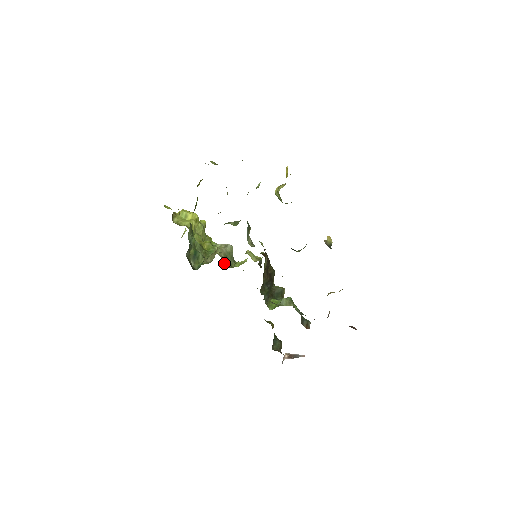
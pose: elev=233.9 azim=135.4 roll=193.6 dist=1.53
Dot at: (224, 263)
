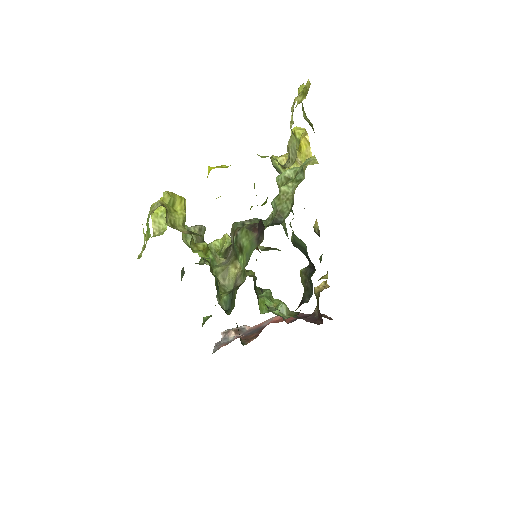
Dot at: occluded
